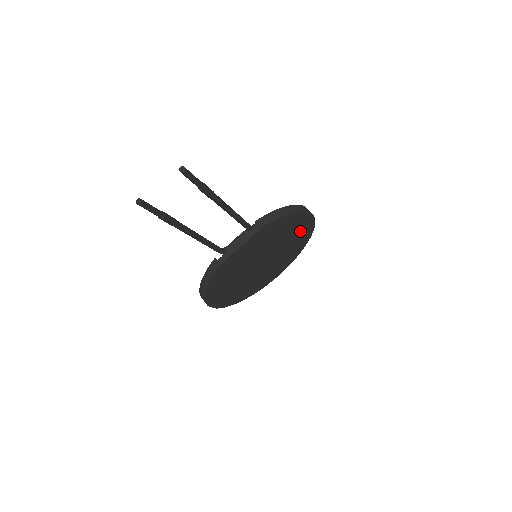
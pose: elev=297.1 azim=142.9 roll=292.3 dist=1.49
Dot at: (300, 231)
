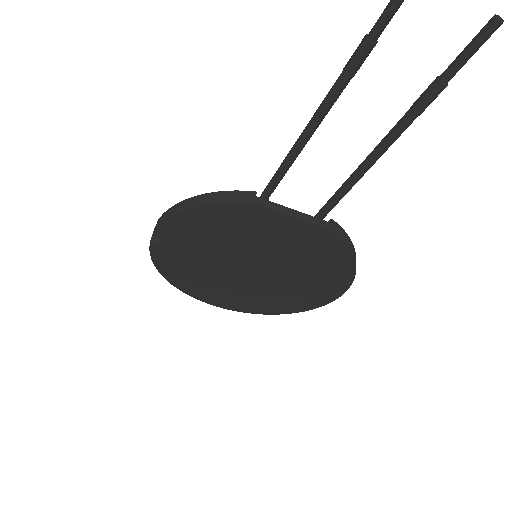
Dot at: (311, 293)
